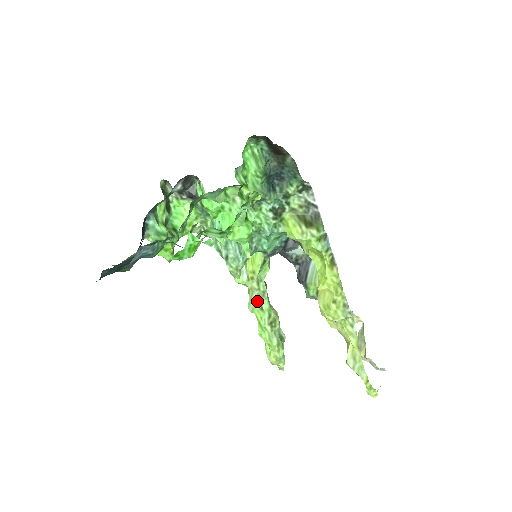
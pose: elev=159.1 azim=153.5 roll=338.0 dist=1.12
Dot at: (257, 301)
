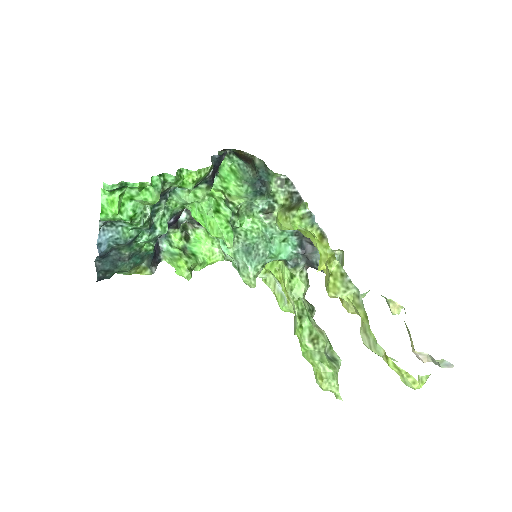
Dot at: (297, 320)
